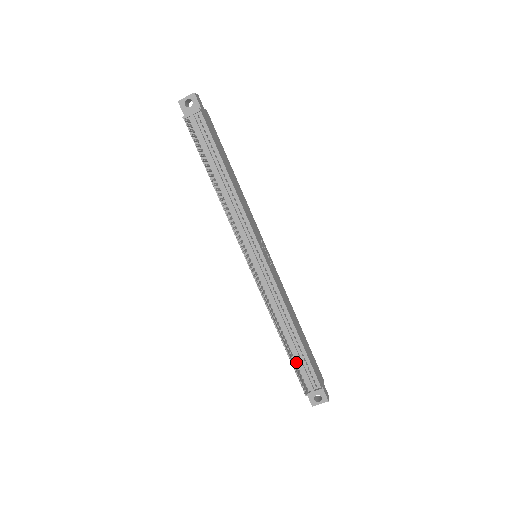
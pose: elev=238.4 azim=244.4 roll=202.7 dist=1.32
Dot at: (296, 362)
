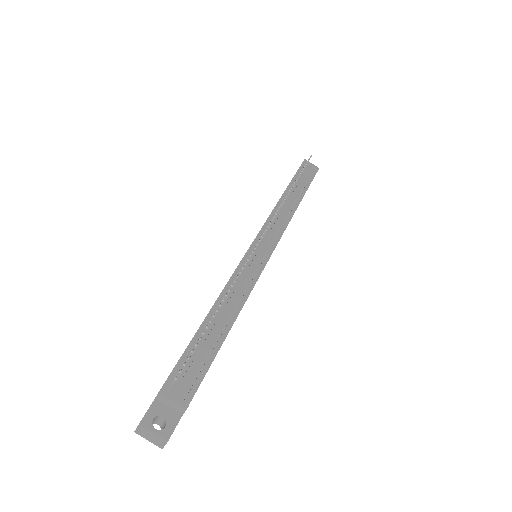
Dot at: (194, 350)
